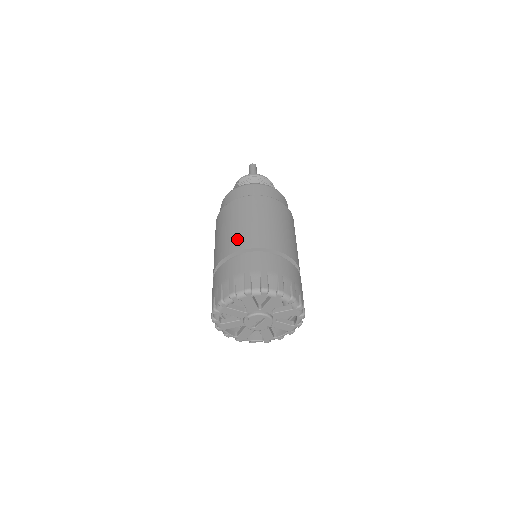
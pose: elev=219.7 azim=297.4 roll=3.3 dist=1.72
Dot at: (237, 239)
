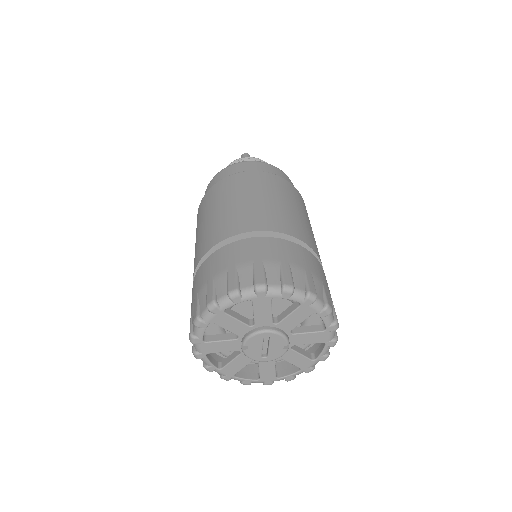
Dot at: (202, 242)
